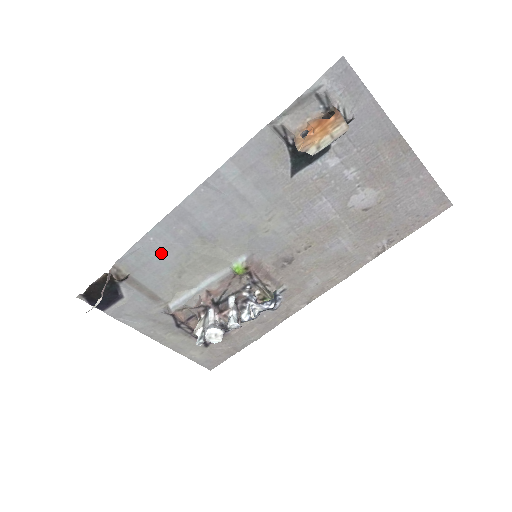
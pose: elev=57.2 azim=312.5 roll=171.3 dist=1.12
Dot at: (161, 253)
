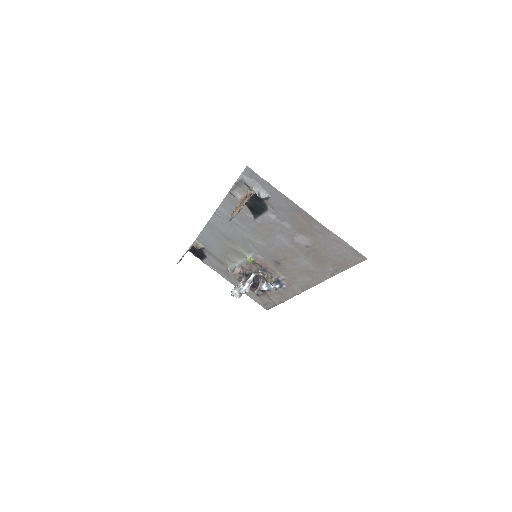
Dot at: (213, 241)
